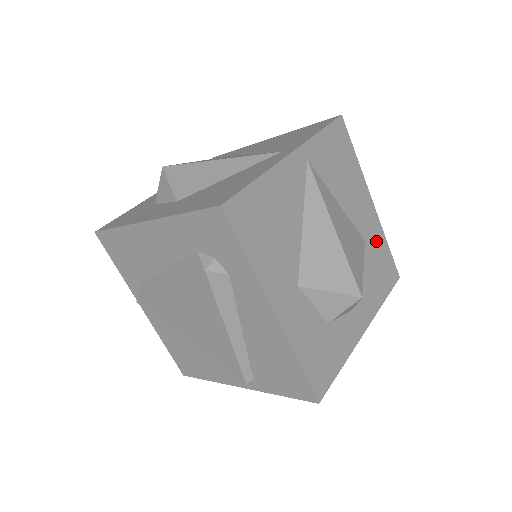
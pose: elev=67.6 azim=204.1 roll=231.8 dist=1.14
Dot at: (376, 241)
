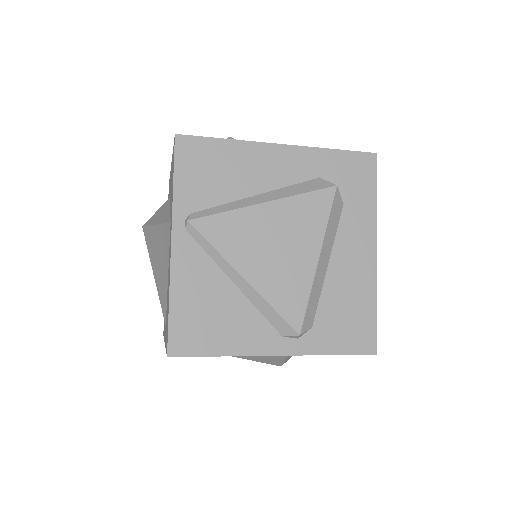
Dot at: occluded
